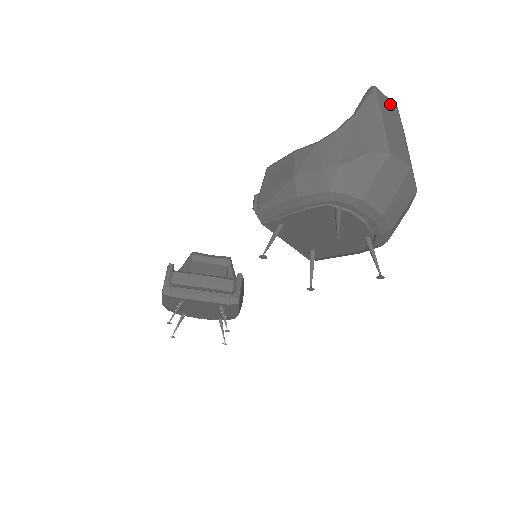
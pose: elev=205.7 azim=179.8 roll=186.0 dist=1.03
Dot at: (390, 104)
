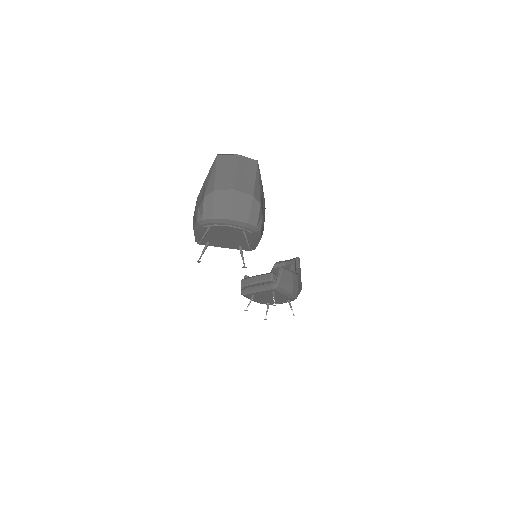
Dot at: (229, 158)
